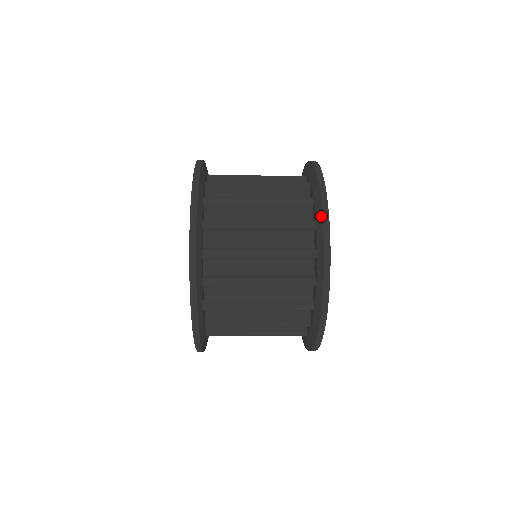
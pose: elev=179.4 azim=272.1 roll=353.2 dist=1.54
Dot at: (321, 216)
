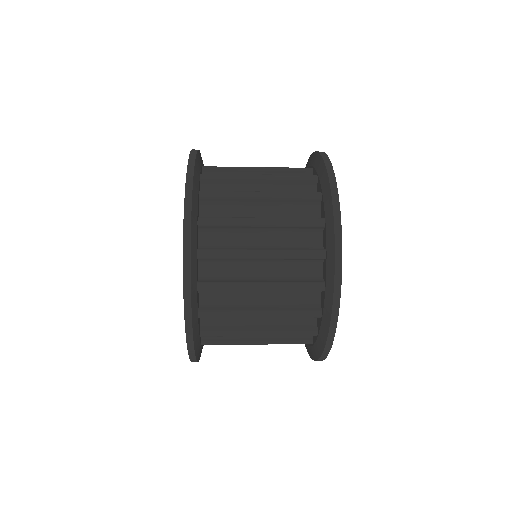
Dot at: (327, 181)
